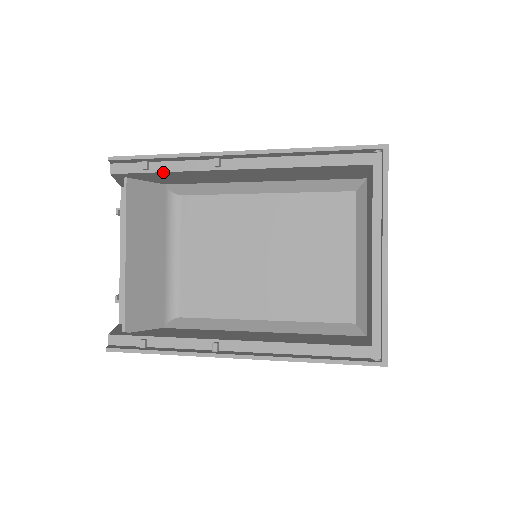
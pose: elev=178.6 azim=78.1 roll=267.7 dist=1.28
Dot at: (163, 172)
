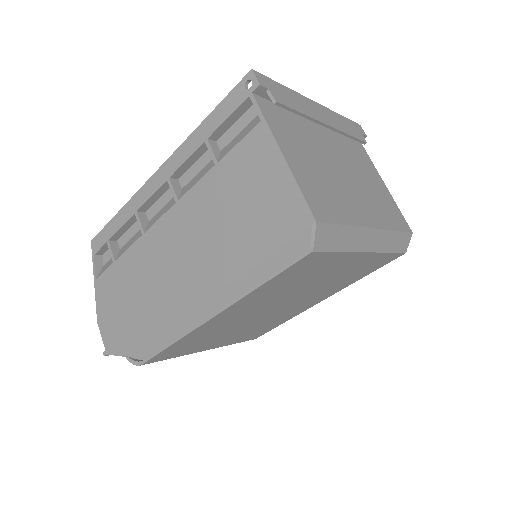
Dot at: occluded
